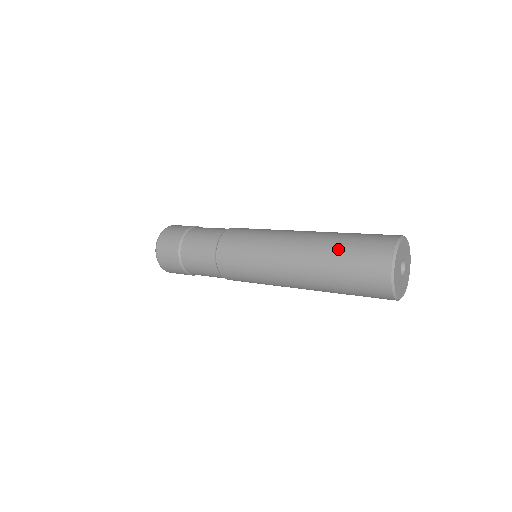
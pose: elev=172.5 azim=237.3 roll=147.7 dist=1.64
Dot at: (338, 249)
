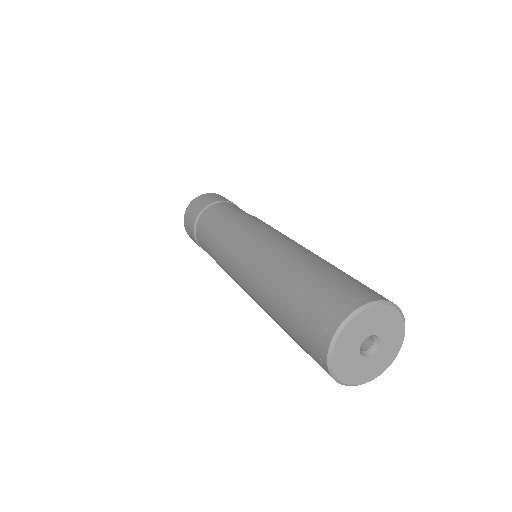
Dot at: (315, 272)
